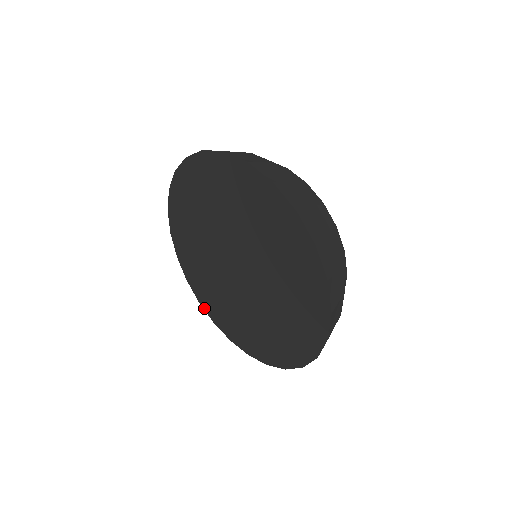
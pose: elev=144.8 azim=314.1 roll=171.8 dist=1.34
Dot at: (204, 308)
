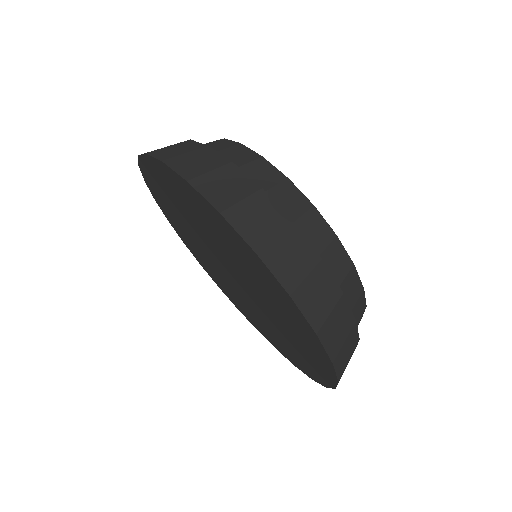
Dot at: (150, 190)
